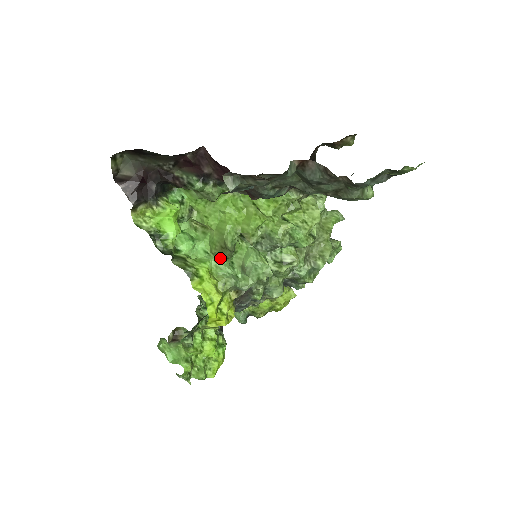
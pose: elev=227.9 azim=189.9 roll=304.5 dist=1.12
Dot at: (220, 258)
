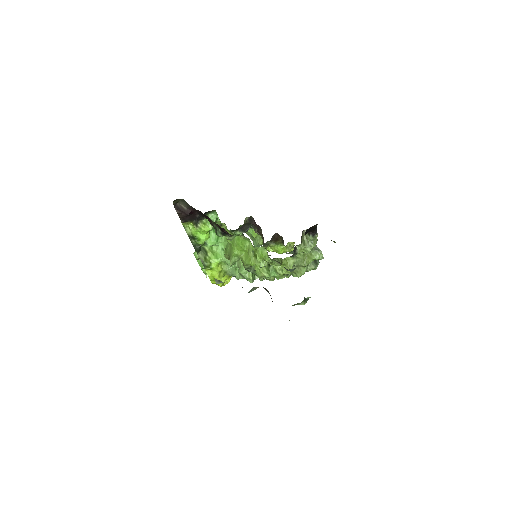
Dot at: occluded
